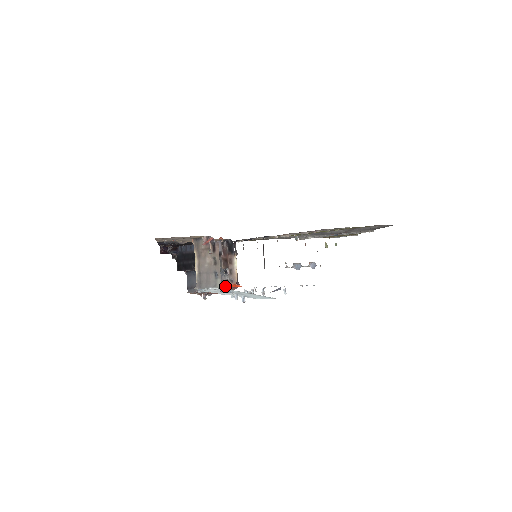
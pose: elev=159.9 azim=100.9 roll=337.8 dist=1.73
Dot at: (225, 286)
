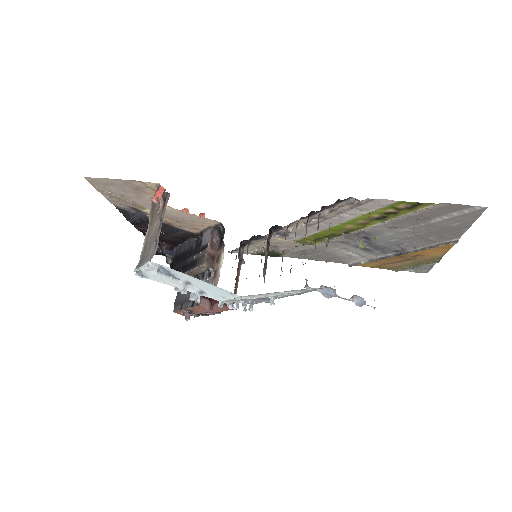
Dot at: (208, 298)
